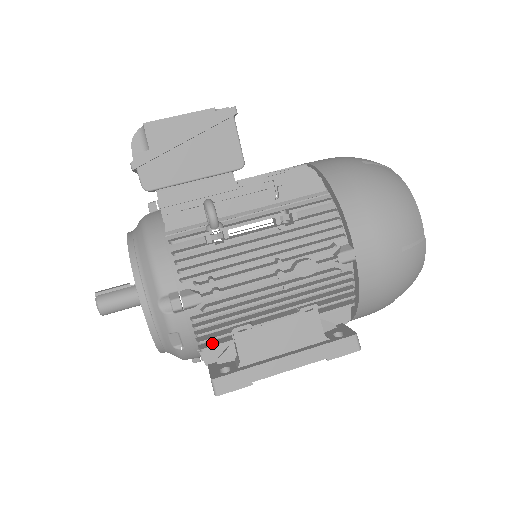
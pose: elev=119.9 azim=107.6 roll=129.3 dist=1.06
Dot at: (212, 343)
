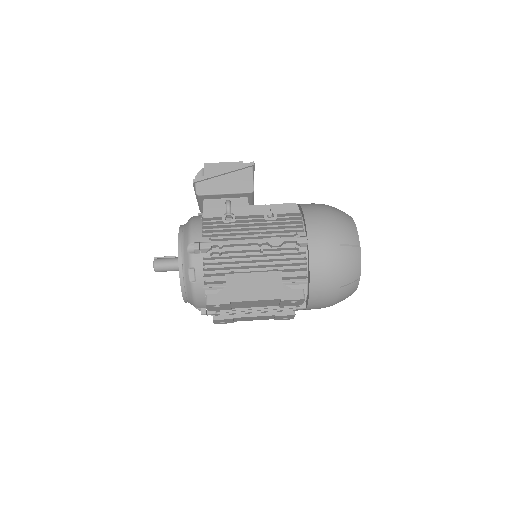
Dot at: (213, 280)
